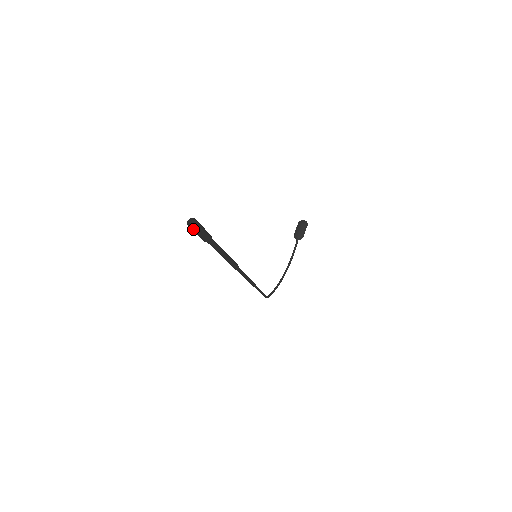
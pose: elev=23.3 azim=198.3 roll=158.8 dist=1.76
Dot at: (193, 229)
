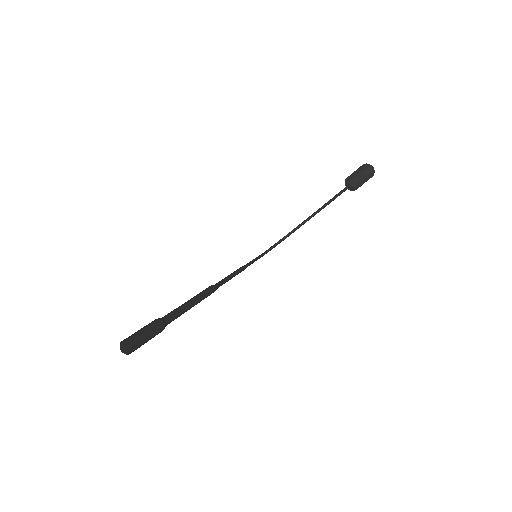
Dot at: (128, 348)
